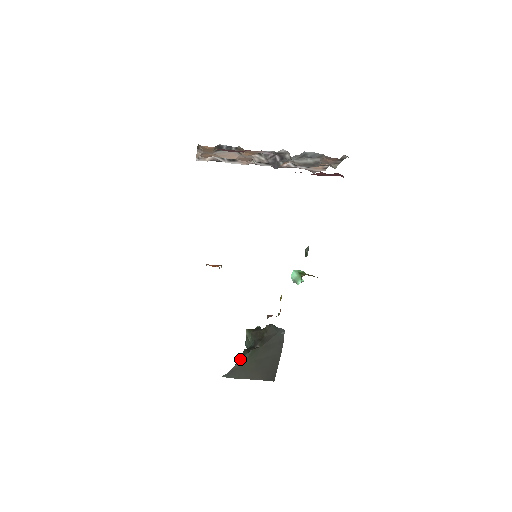
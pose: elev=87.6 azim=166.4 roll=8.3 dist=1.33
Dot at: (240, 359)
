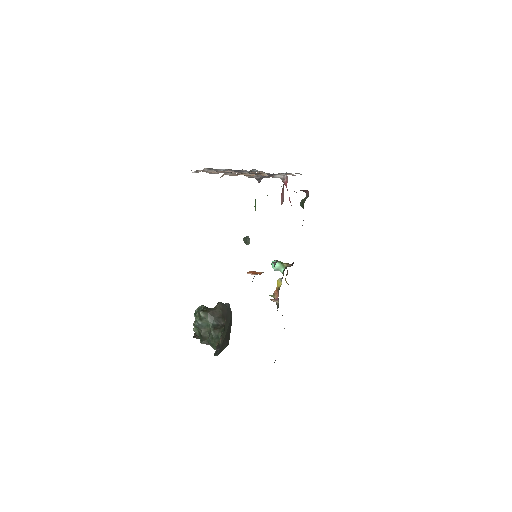
Dot at: (222, 338)
